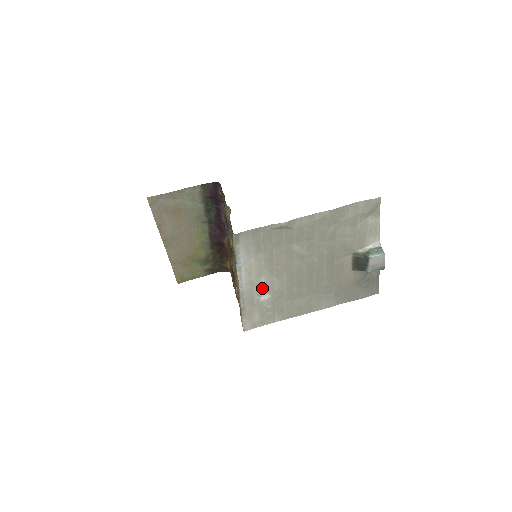
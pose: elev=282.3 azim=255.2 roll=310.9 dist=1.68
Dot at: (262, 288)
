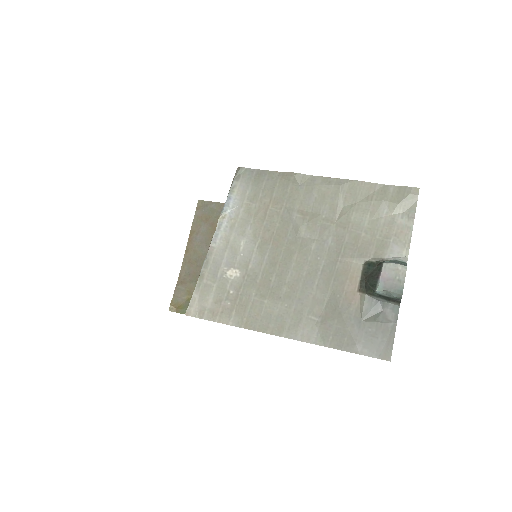
Dot at: (236, 257)
